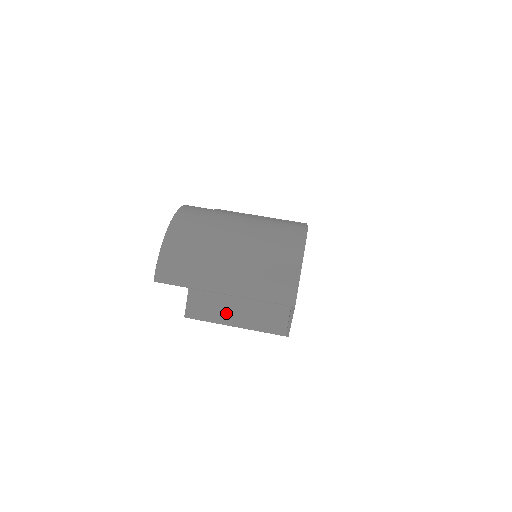
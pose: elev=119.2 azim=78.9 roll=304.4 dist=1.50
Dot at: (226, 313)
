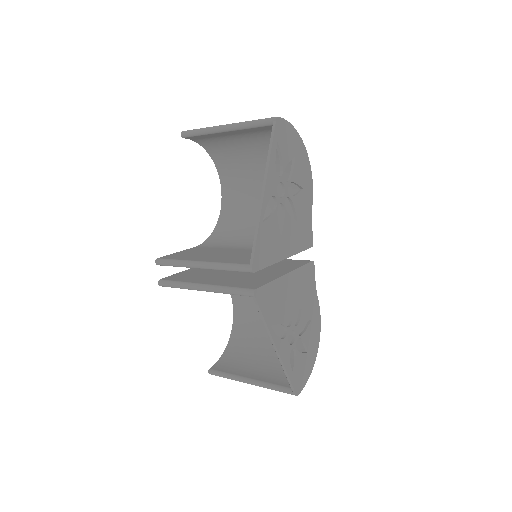
Dot at: (199, 258)
